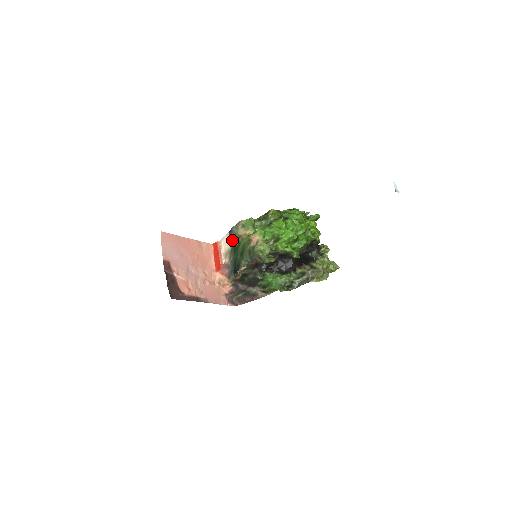
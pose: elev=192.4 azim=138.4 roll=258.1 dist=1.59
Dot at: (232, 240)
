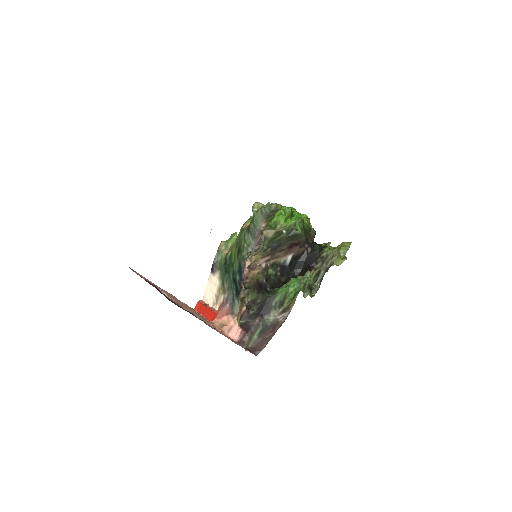
Dot at: (219, 270)
